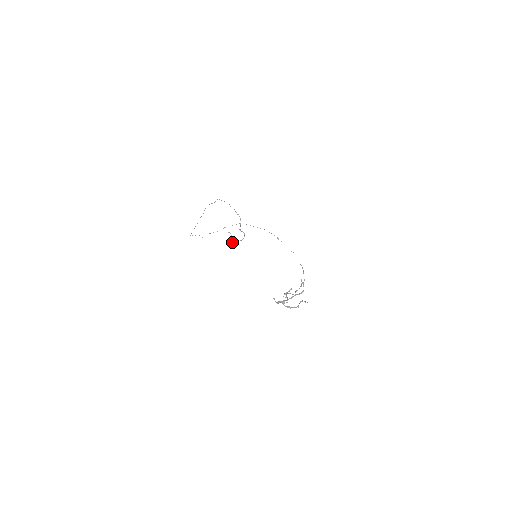
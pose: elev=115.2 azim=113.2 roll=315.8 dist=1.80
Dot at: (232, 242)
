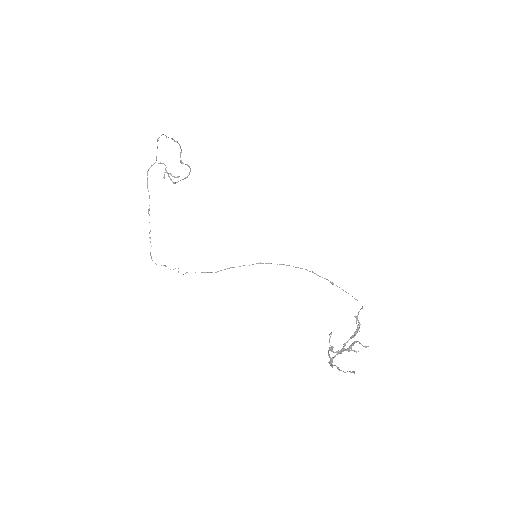
Dot at: occluded
